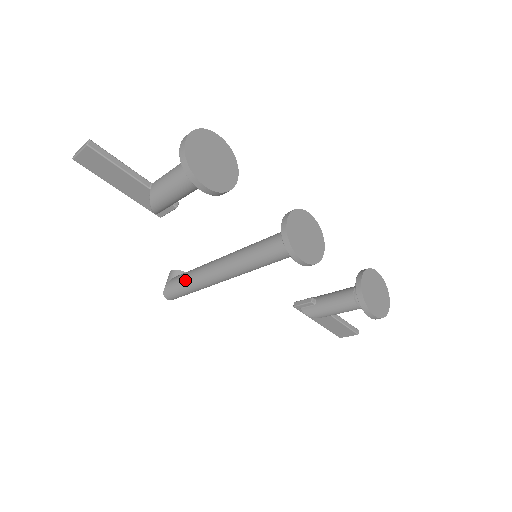
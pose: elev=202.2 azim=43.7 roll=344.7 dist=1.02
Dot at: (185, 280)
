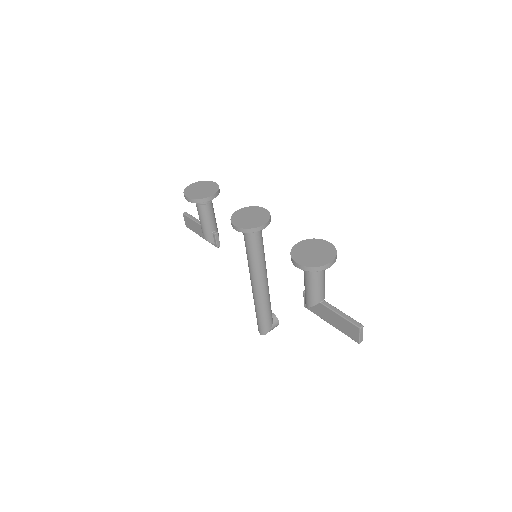
Dot at: occluded
